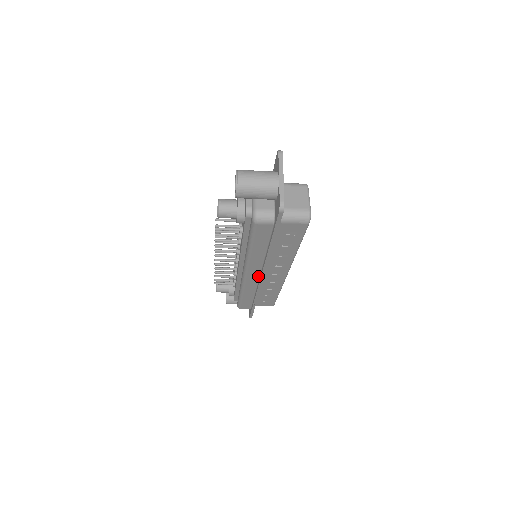
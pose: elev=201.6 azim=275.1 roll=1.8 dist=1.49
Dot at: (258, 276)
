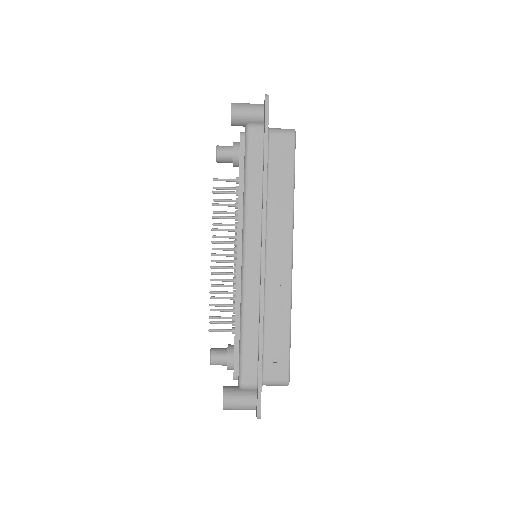
Dot at: (259, 255)
